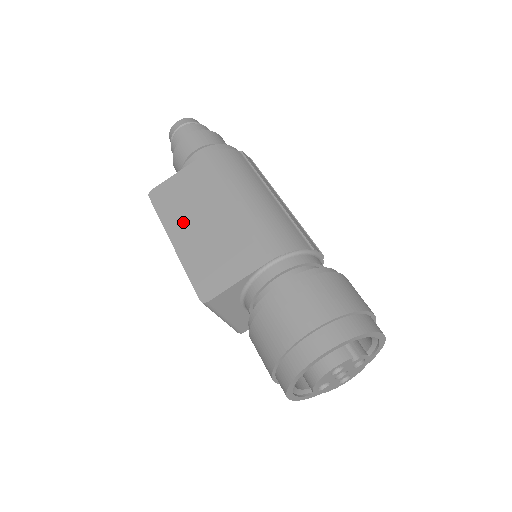
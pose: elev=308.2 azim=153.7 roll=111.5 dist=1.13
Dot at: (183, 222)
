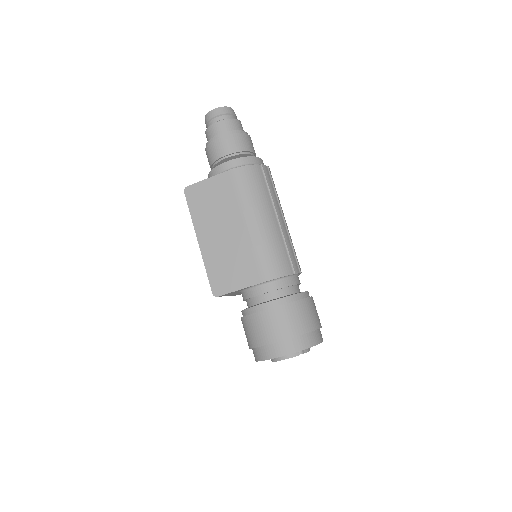
Dot at: (208, 227)
